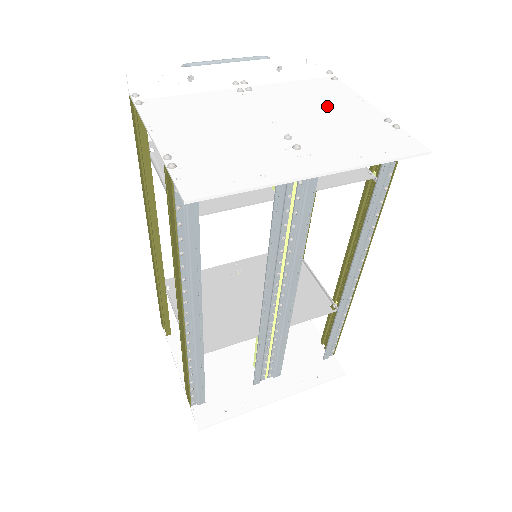
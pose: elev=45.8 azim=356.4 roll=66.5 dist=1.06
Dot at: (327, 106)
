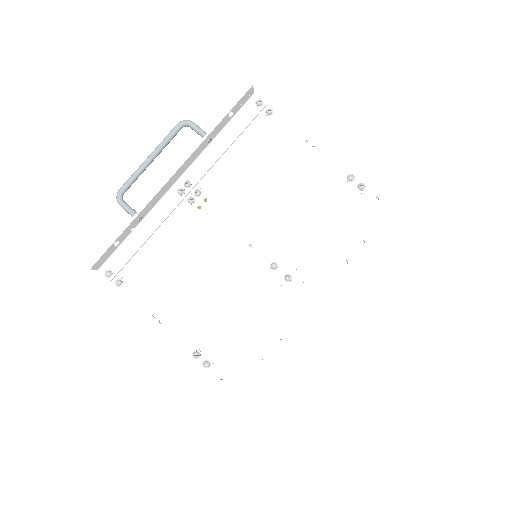
Dot at: (285, 183)
